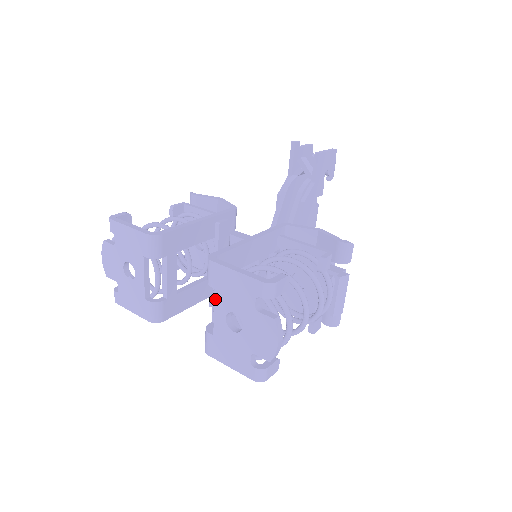
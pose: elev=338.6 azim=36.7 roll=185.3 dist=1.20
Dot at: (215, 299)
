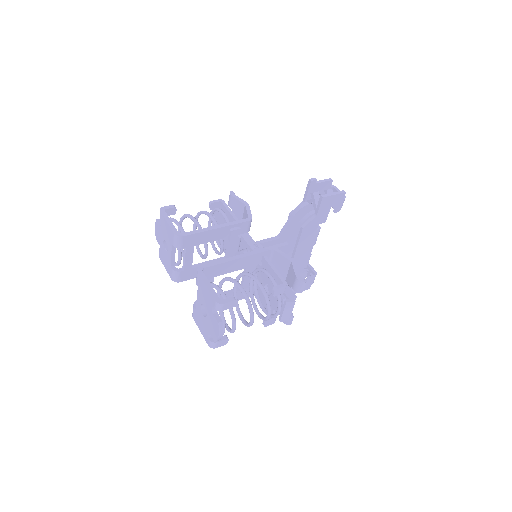
Dot at: (198, 292)
